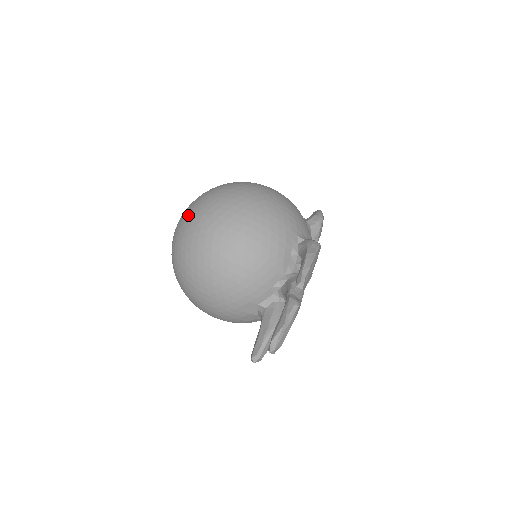
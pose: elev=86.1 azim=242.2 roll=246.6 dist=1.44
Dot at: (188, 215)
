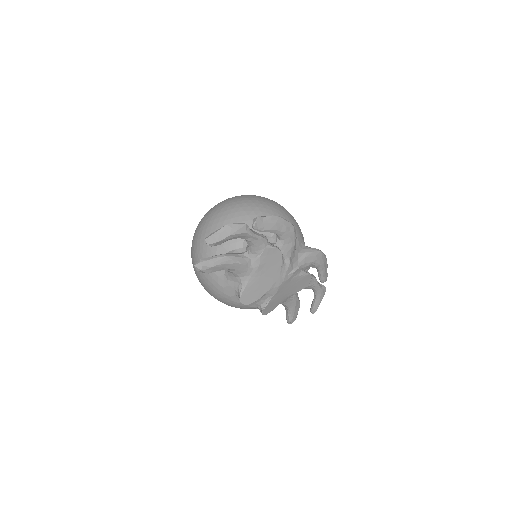
Dot at: occluded
